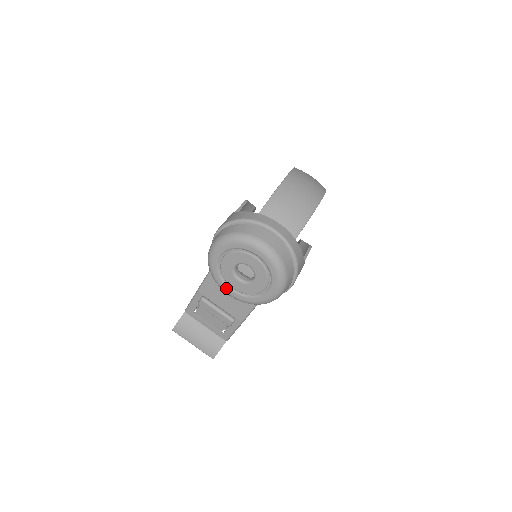
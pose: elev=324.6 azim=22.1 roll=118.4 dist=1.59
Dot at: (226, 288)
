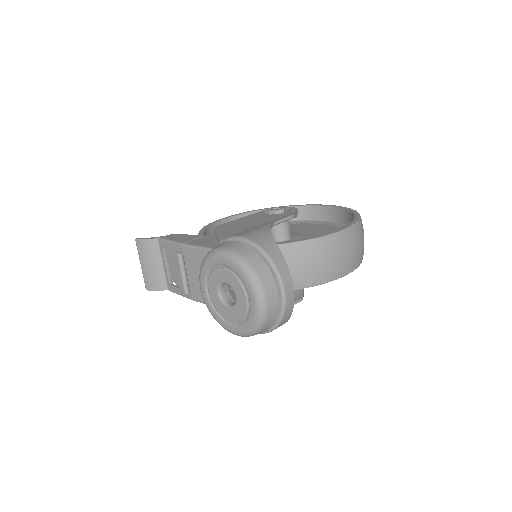
Dot at: (203, 283)
